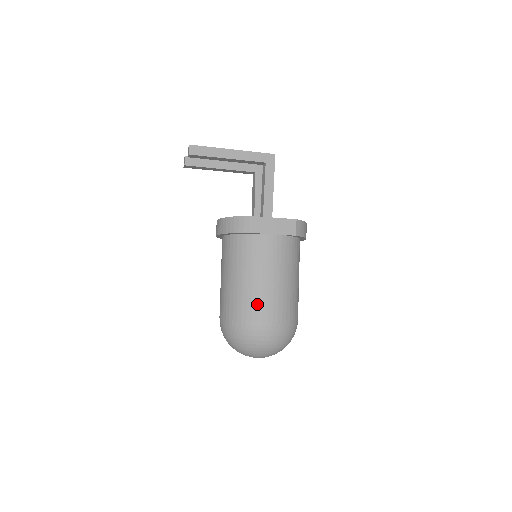
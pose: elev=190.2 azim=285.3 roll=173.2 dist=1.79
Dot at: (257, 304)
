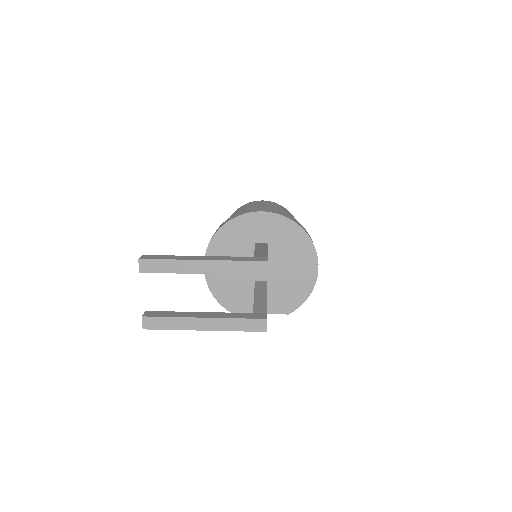
Dot at: occluded
